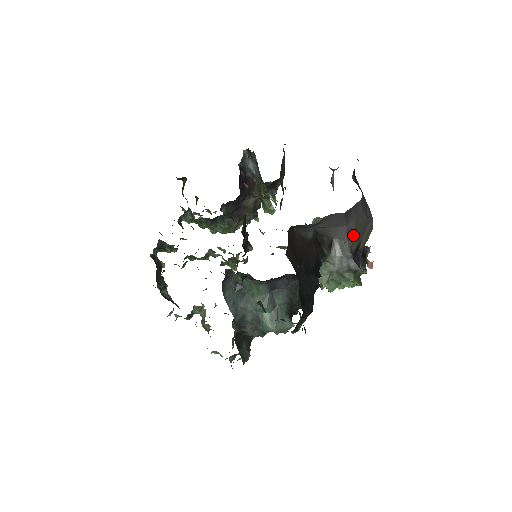
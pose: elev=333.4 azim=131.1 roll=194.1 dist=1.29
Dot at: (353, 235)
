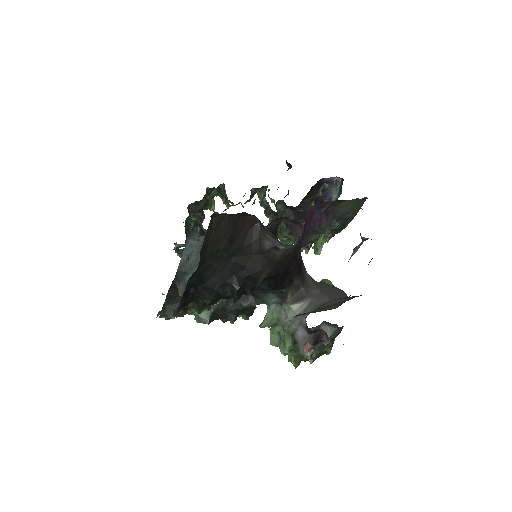
Dot at: (321, 307)
